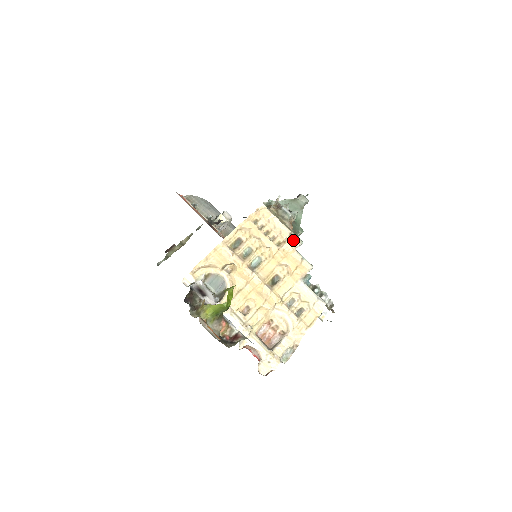
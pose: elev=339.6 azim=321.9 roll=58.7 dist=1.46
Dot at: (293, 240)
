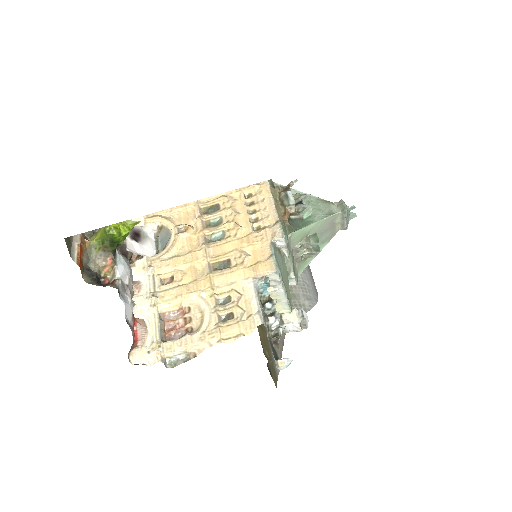
Dot at: (275, 229)
